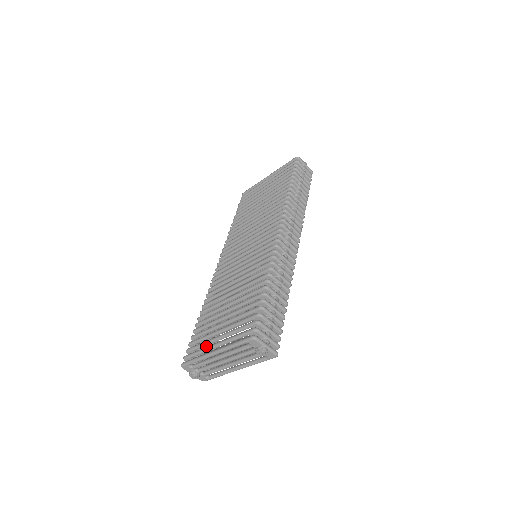
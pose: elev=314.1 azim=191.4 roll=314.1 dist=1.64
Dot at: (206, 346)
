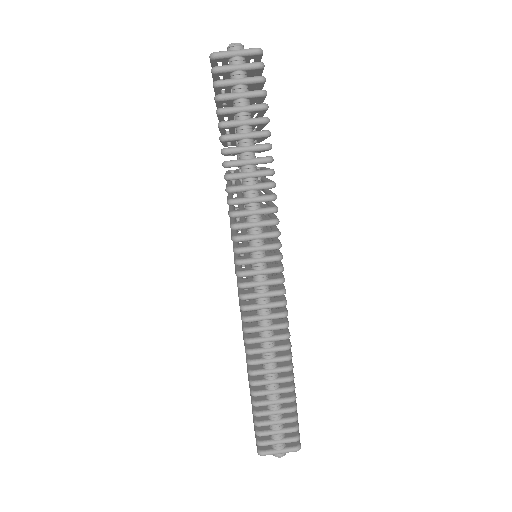
Dot at: occluded
